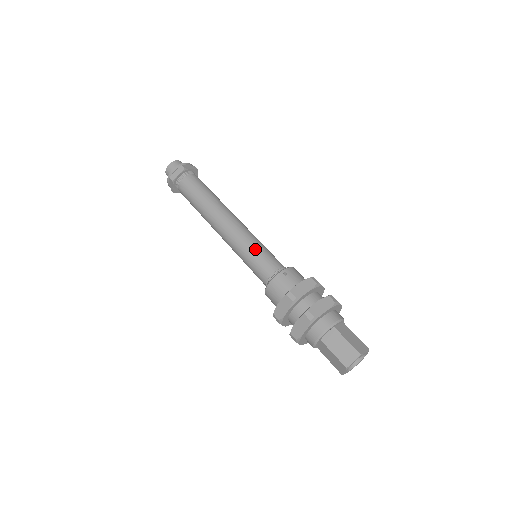
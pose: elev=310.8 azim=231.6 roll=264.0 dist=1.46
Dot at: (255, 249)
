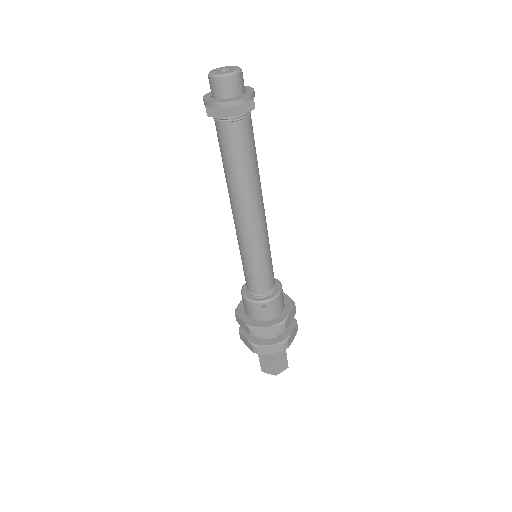
Dot at: (254, 265)
